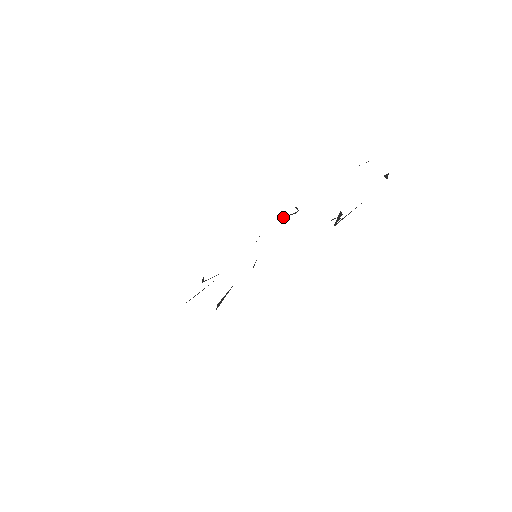
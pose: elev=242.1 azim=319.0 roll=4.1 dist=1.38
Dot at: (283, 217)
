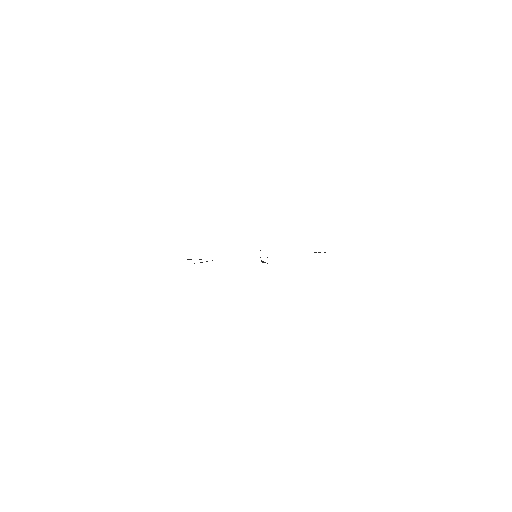
Dot at: occluded
